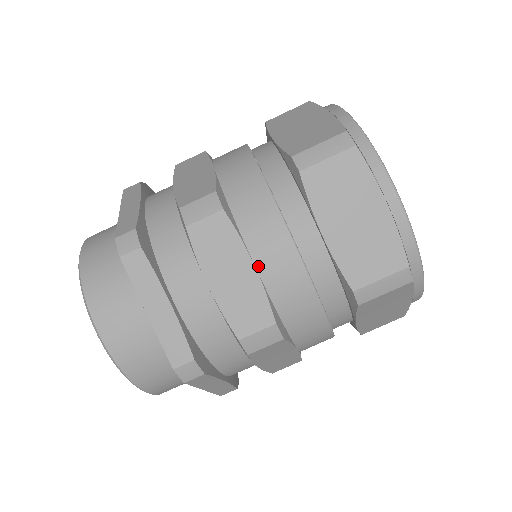
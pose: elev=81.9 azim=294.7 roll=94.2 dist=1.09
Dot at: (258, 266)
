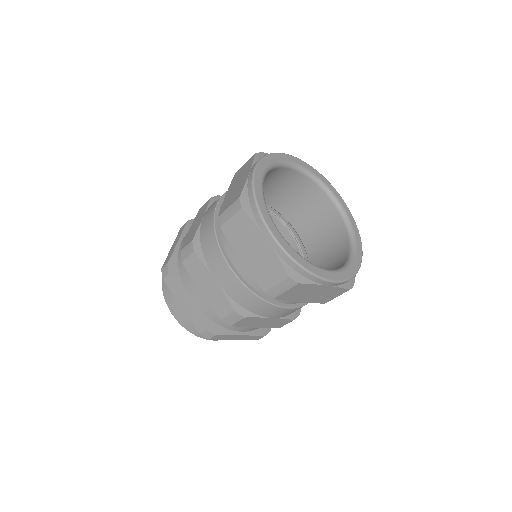
Dot at: (274, 317)
